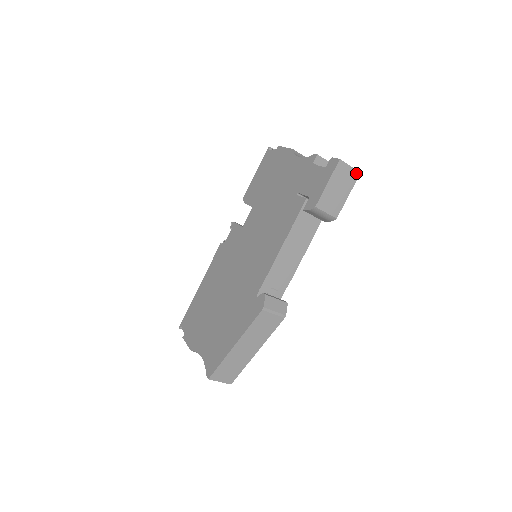
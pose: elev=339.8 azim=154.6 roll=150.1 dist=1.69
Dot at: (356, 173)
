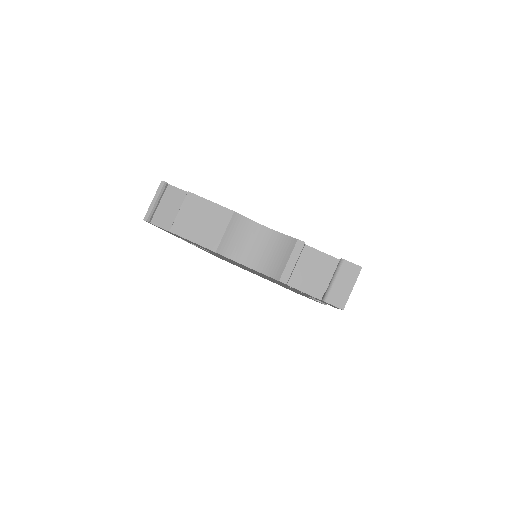
Dot at: (358, 274)
